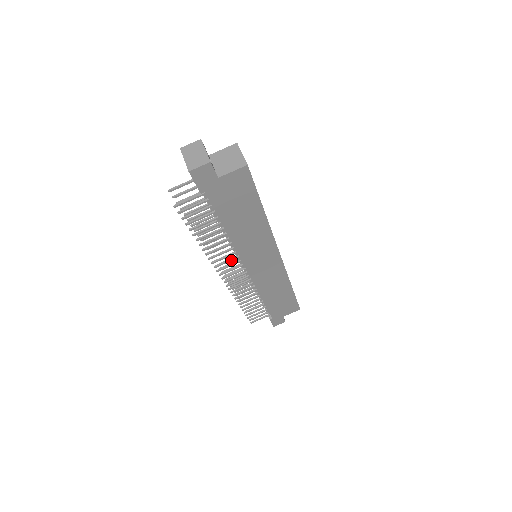
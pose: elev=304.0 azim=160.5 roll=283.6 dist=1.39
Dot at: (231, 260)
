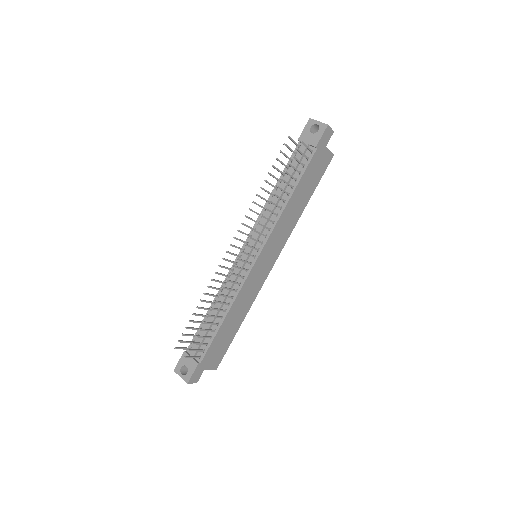
Dot at: (262, 234)
